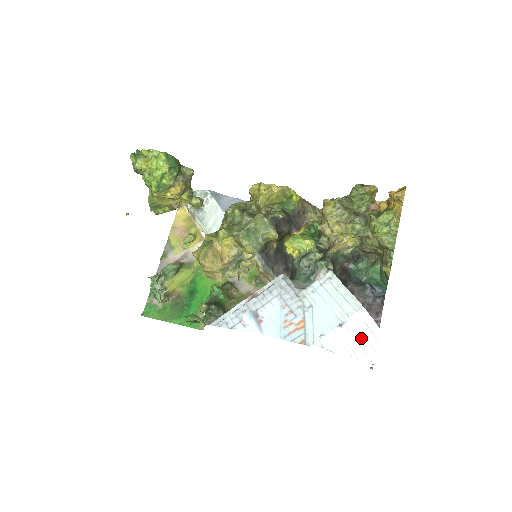
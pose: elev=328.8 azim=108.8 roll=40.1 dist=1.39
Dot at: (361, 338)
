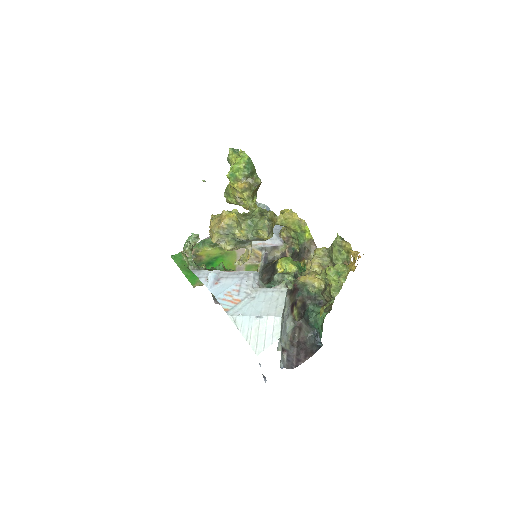
Dot at: (263, 334)
